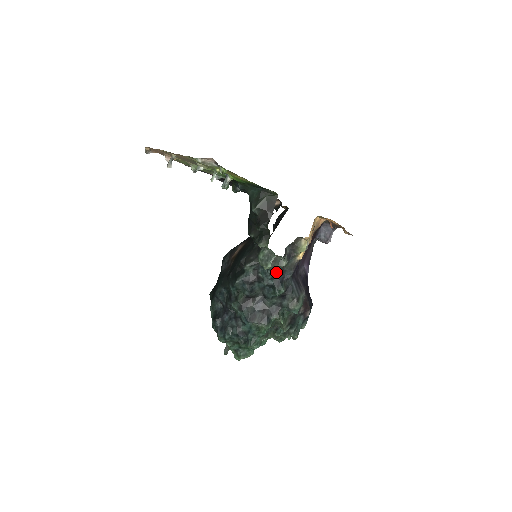
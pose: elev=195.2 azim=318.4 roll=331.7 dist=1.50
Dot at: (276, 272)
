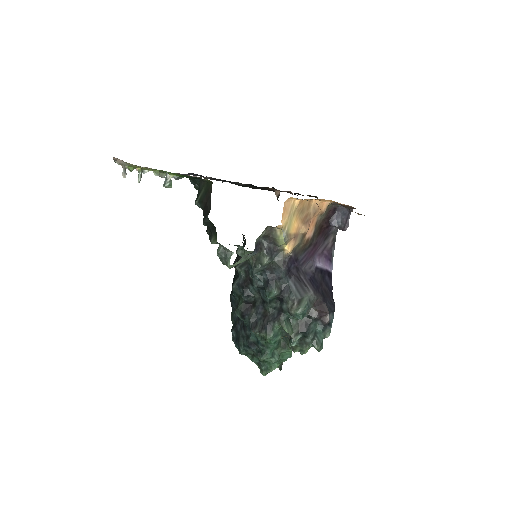
Dot at: (263, 271)
